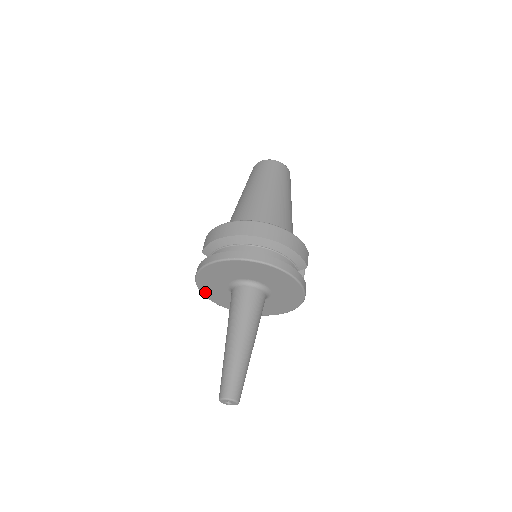
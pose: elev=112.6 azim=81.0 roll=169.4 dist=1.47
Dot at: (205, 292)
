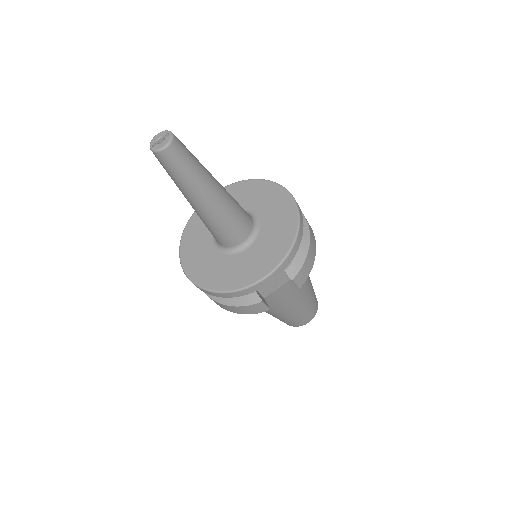
Dot at: occluded
